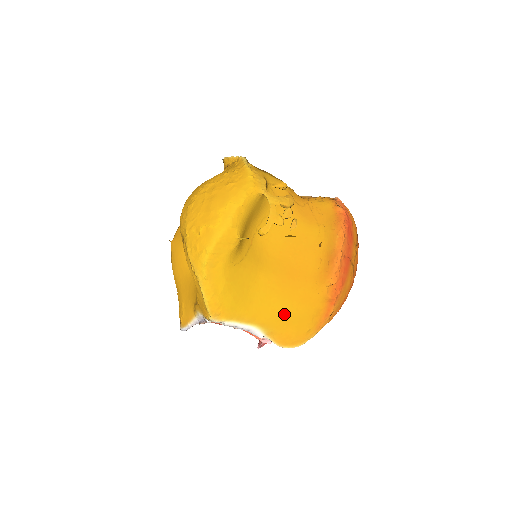
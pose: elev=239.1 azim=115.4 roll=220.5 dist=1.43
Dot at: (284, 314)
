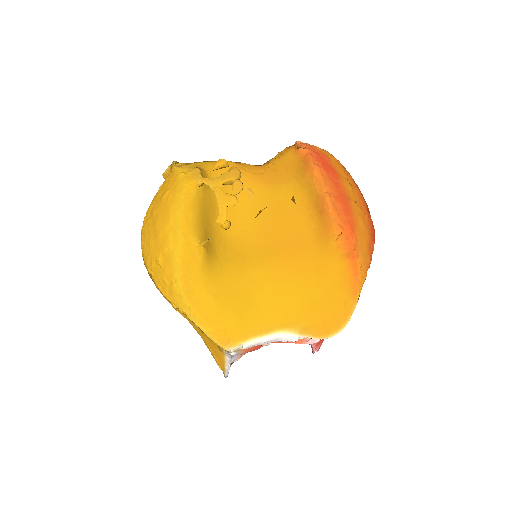
Dot at: (305, 300)
